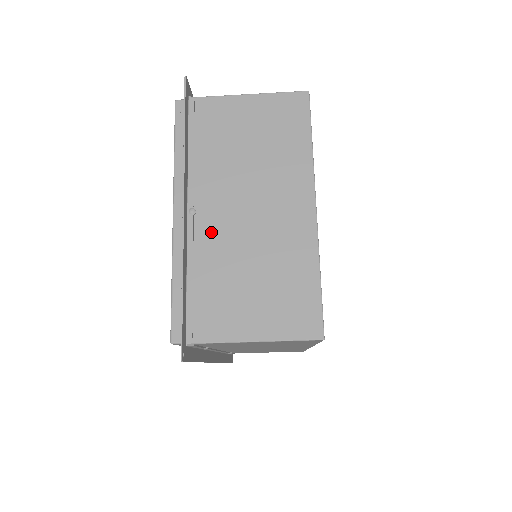
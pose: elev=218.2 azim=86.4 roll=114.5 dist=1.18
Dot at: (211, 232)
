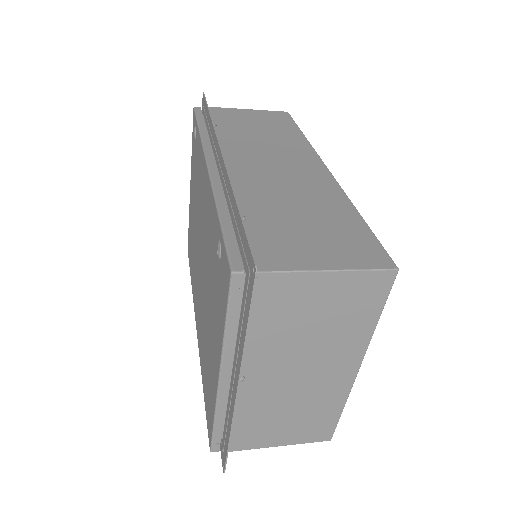
Dot at: (257, 391)
